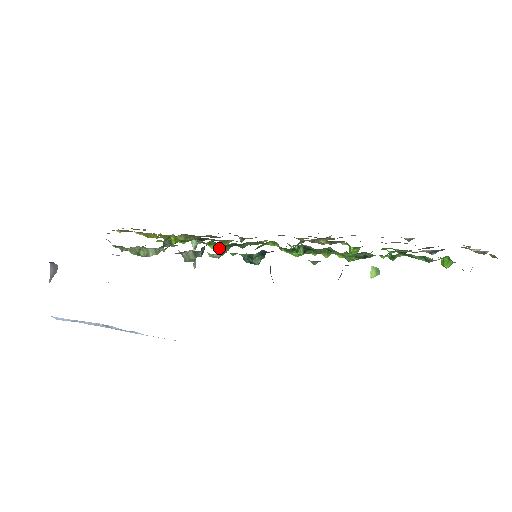
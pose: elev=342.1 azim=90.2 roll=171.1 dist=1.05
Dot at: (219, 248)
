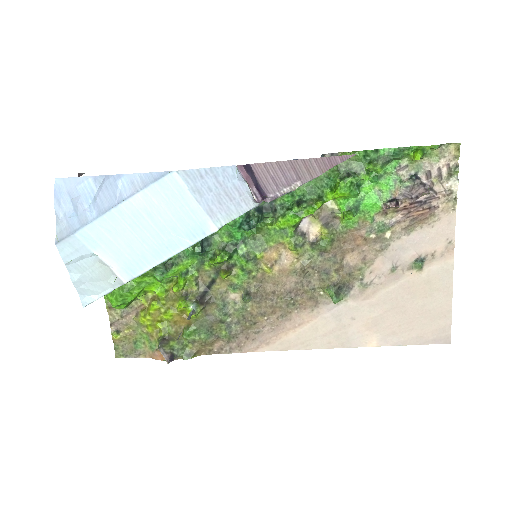
Dot at: (220, 254)
